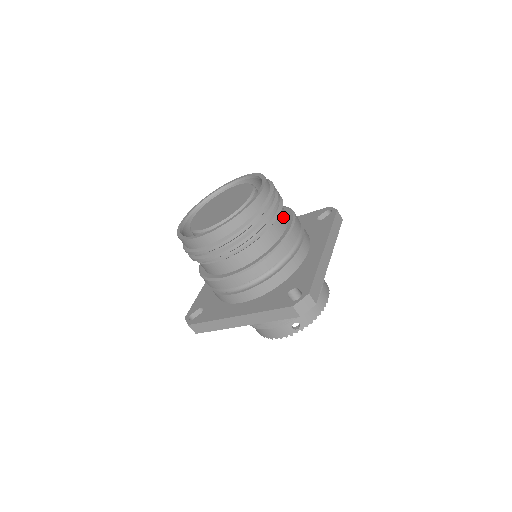
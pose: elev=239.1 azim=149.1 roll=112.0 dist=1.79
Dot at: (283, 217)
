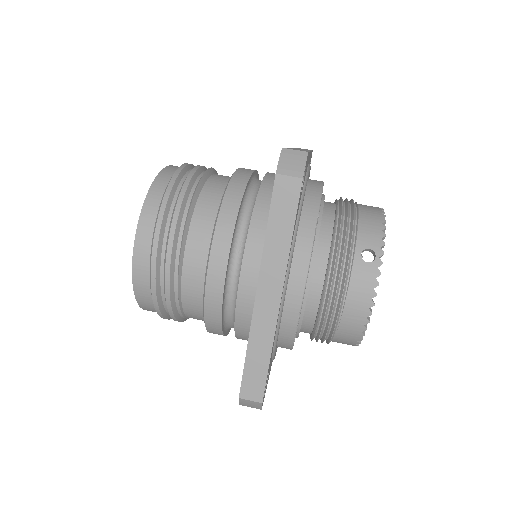
Dot at: occluded
